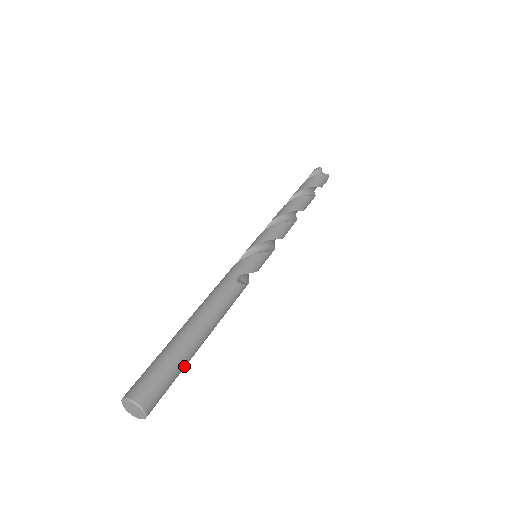
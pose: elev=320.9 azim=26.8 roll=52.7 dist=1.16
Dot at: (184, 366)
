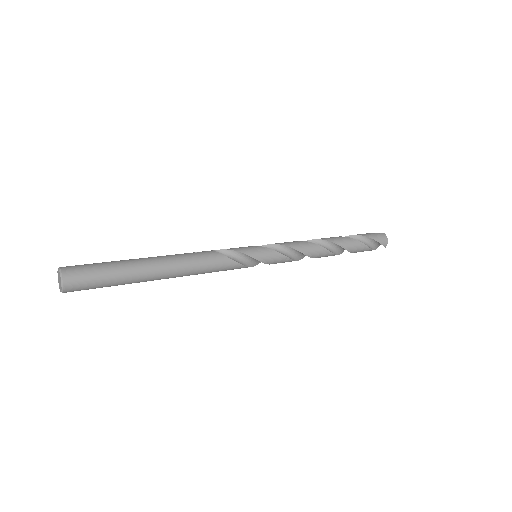
Dot at: (120, 269)
